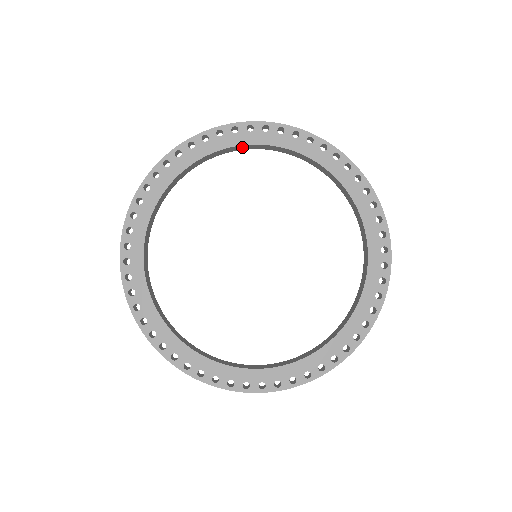
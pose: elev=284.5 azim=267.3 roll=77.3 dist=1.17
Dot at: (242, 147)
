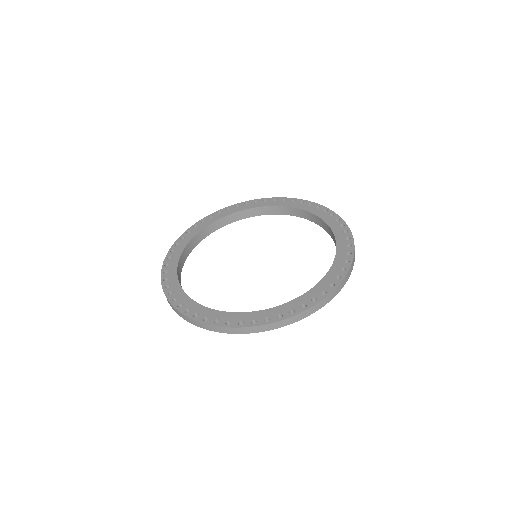
Dot at: (300, 213)
